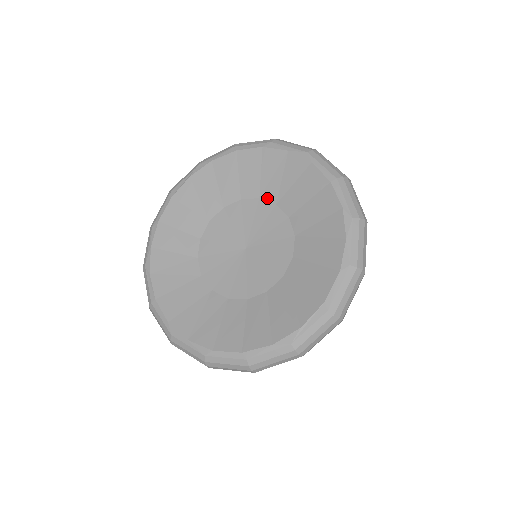
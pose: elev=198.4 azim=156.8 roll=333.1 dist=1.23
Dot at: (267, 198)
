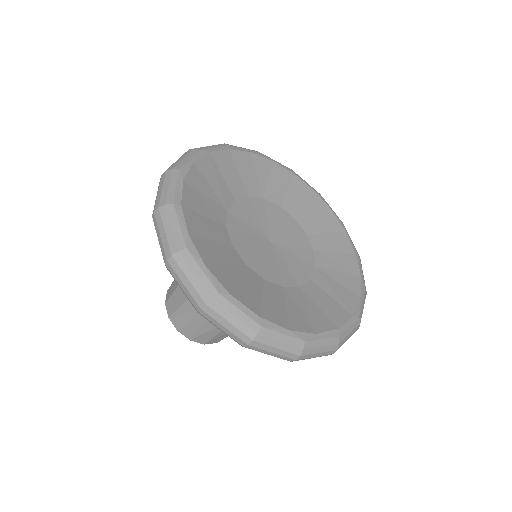
Dot at: (301, 224)
